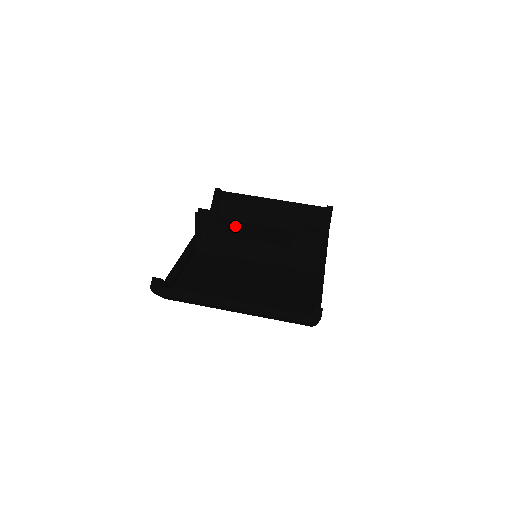
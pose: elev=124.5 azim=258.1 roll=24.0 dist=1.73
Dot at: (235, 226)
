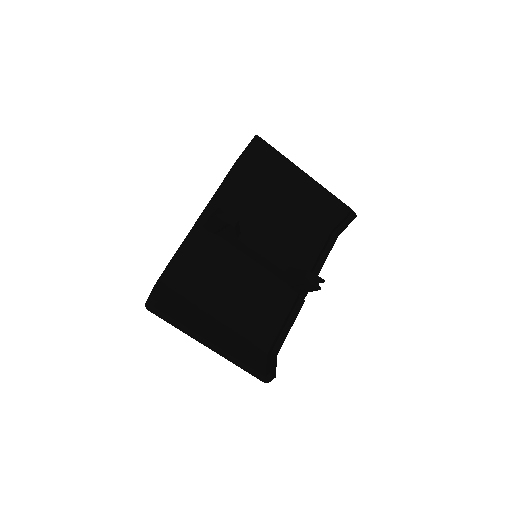
Dot at: (255, 190)
